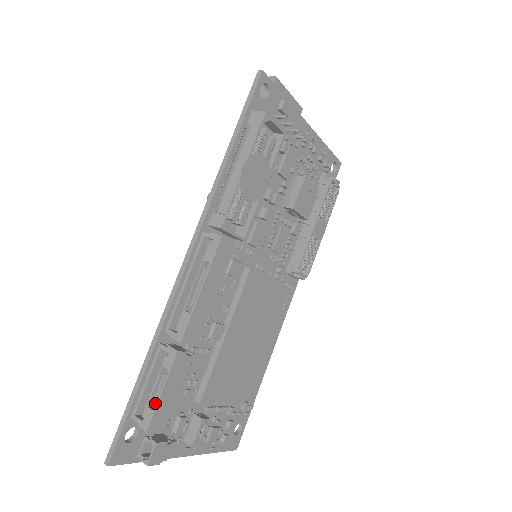
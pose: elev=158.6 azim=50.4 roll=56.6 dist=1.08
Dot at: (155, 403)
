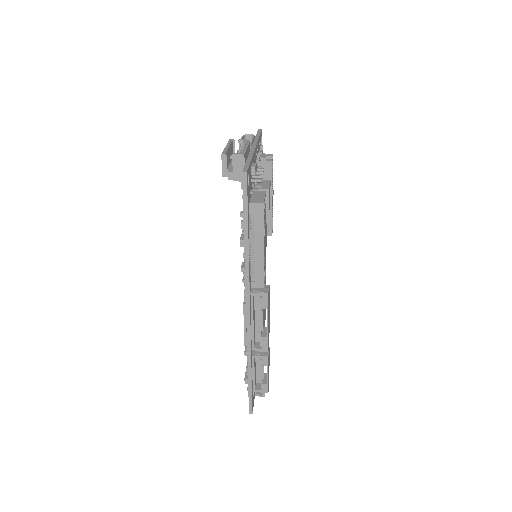
Dot at: (262, 378)
